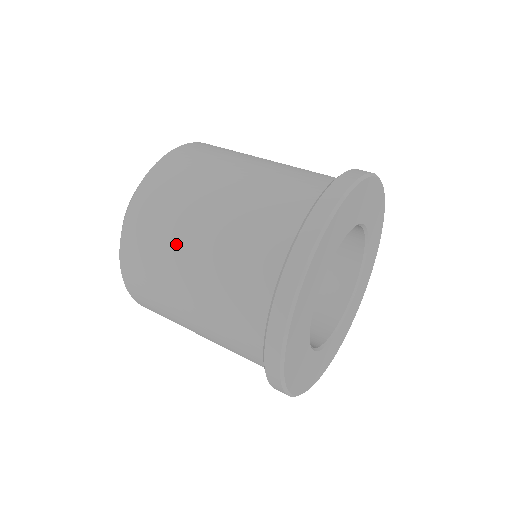
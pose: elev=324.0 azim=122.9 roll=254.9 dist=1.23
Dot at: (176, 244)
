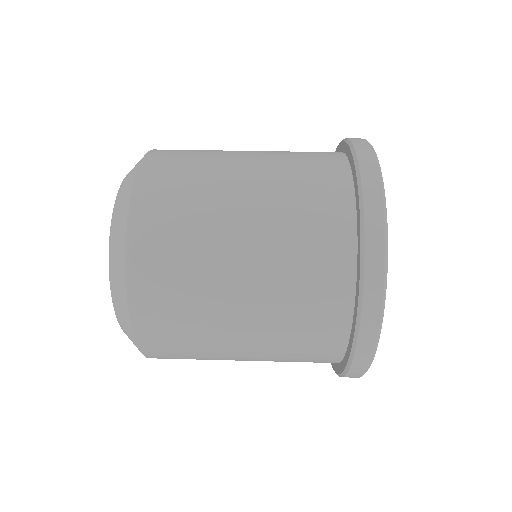
Dot at: (213, 306)
